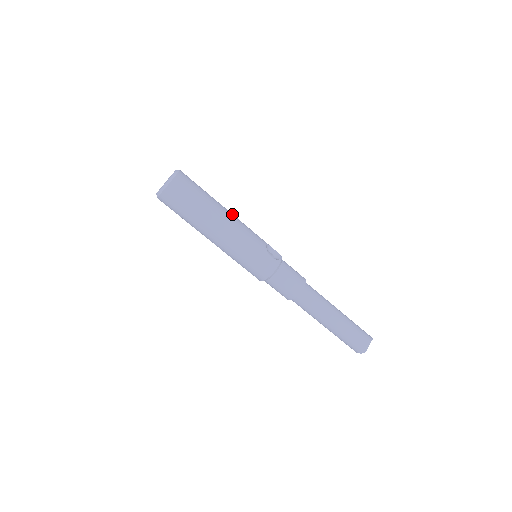
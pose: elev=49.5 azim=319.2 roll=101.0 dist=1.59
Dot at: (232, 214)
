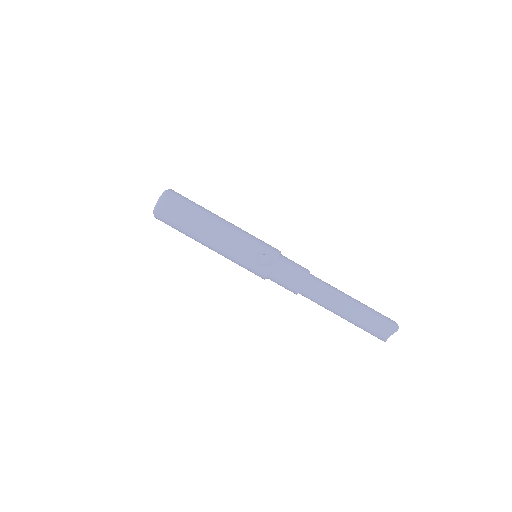
Dot at: (219, 227)
